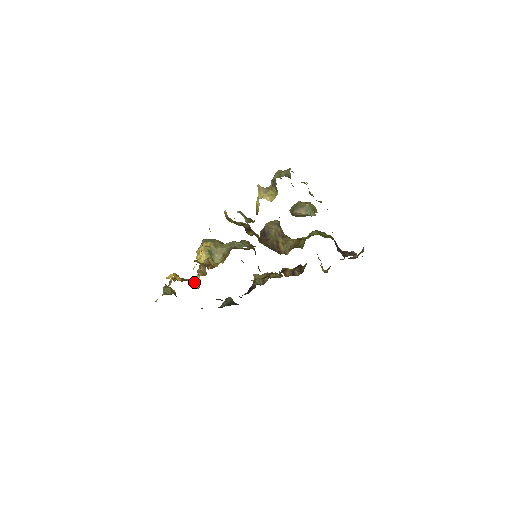
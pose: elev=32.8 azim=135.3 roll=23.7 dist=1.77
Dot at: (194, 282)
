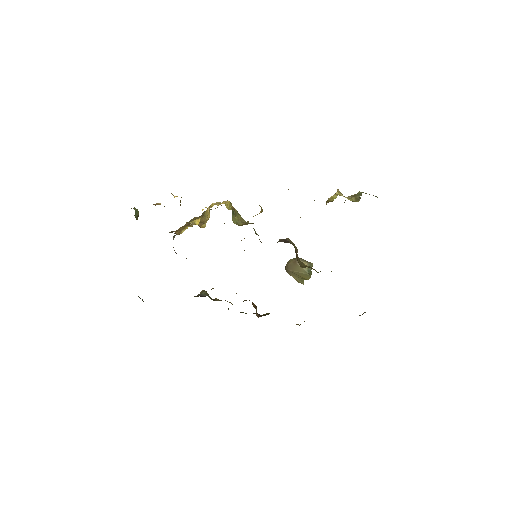
Dot at: occluded
